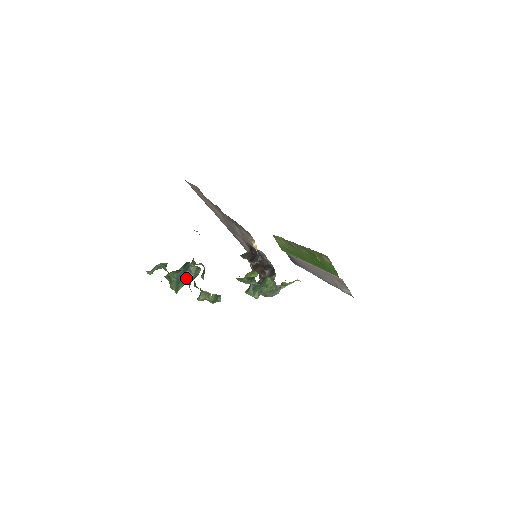
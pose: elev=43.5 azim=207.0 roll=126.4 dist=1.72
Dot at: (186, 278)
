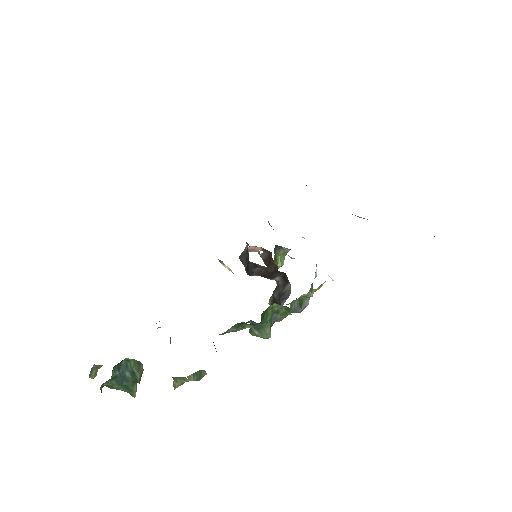
Dot at: (131, 379)
